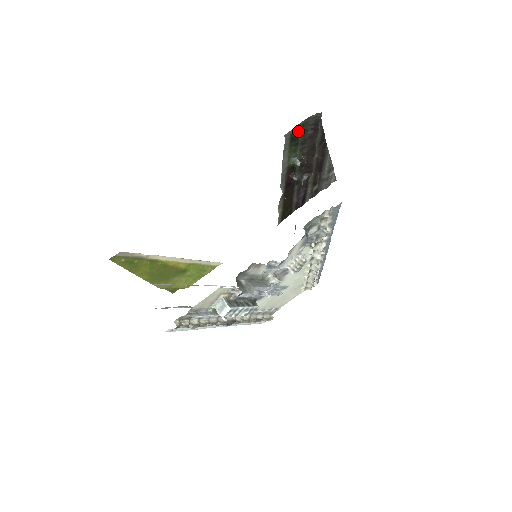
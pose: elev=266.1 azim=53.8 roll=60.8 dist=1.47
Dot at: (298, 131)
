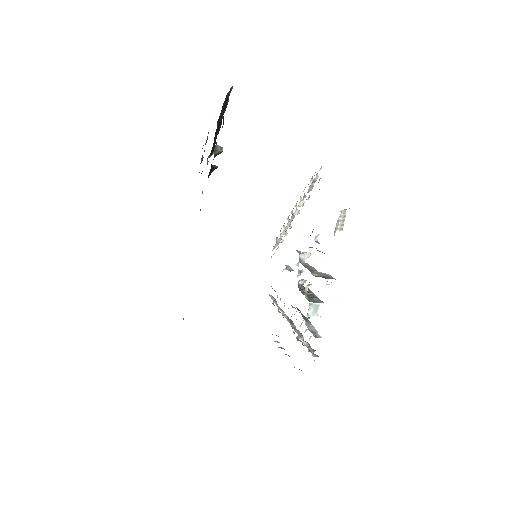
Dot at: (223, 116)
